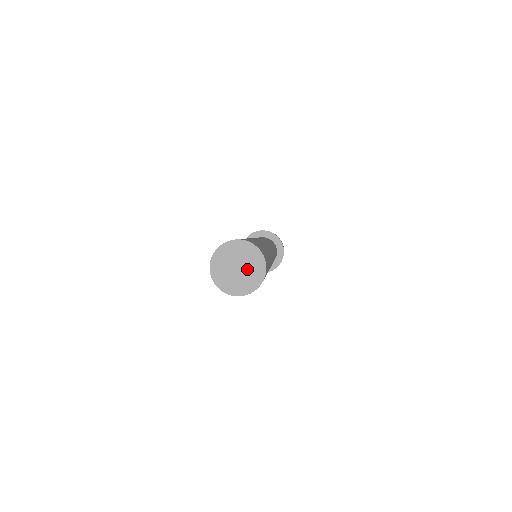
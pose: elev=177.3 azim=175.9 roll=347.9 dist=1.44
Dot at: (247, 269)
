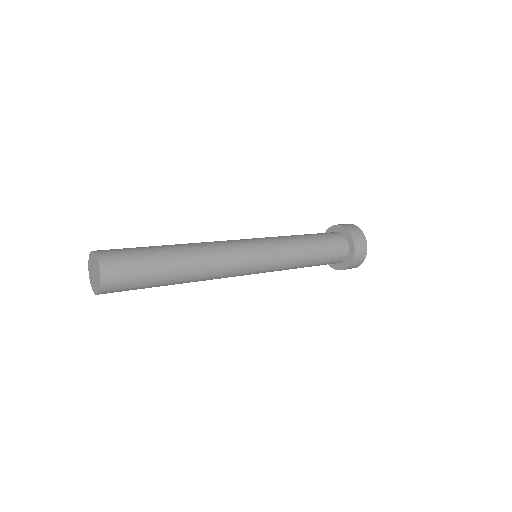
Dot at: (96, 273)
